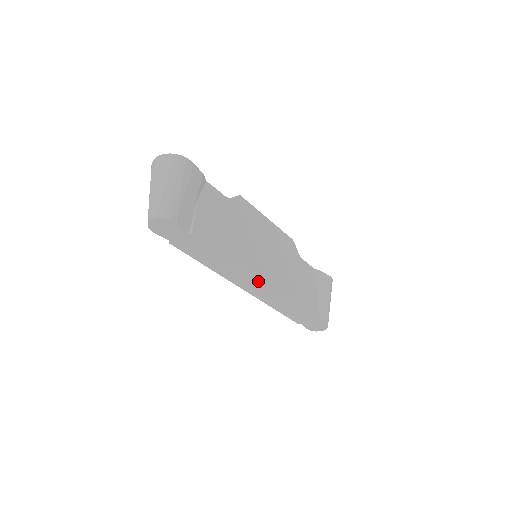
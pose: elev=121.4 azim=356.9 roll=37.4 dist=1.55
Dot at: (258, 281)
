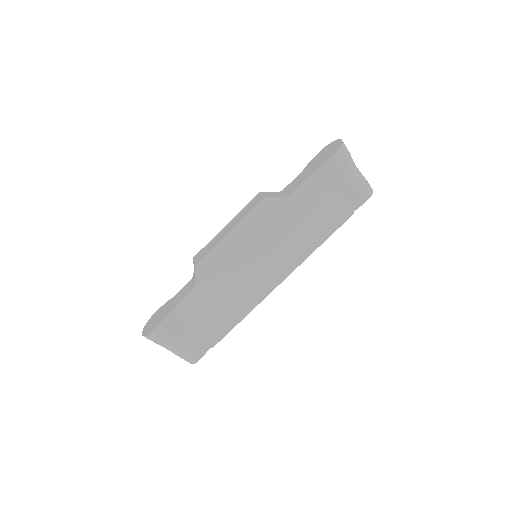
Dot at: (276, 285)
